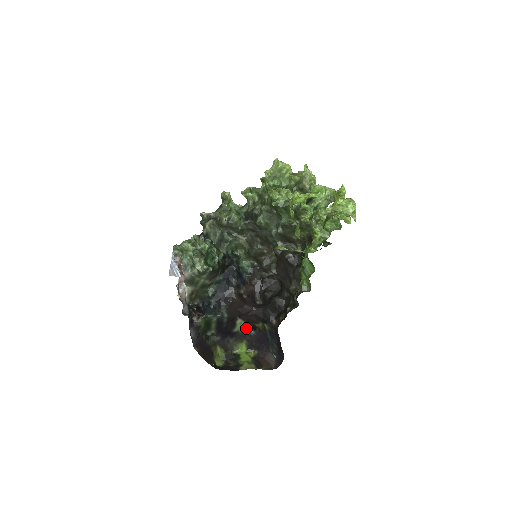
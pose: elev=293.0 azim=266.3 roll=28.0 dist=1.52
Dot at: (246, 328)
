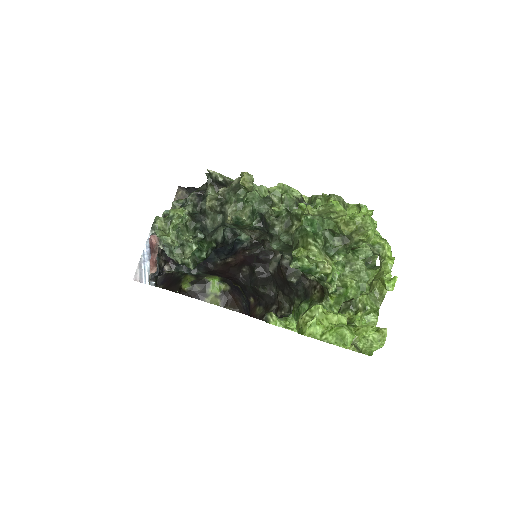
Dot at: occluded
